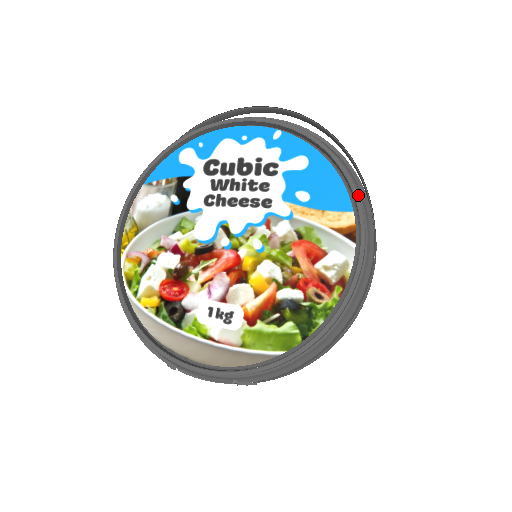
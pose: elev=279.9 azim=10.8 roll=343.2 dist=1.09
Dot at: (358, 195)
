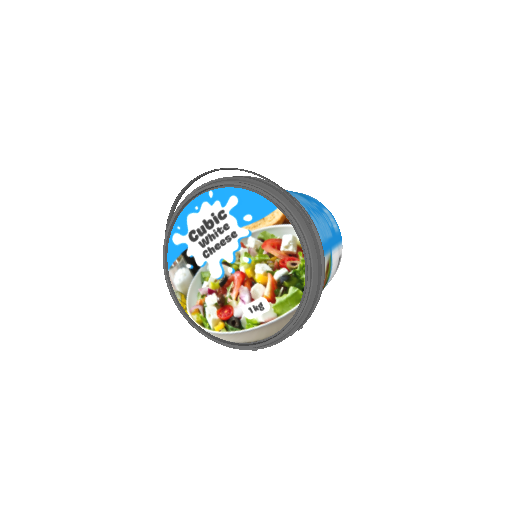
Dot at: (273, 198)
